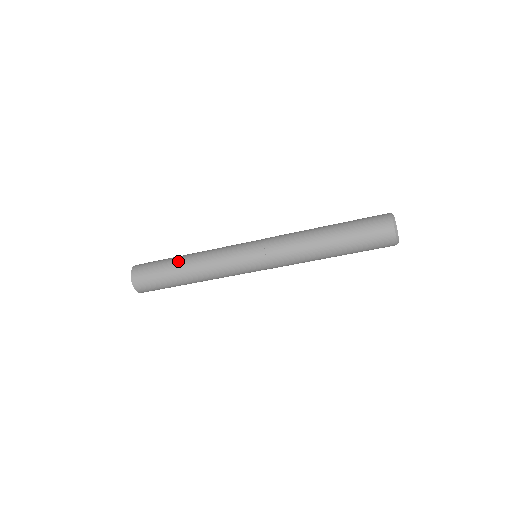
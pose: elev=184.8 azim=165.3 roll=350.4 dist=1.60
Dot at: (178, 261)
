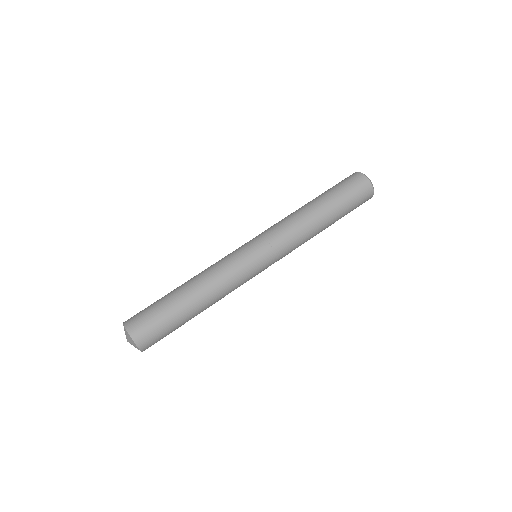
Dot at: (190, 307)
